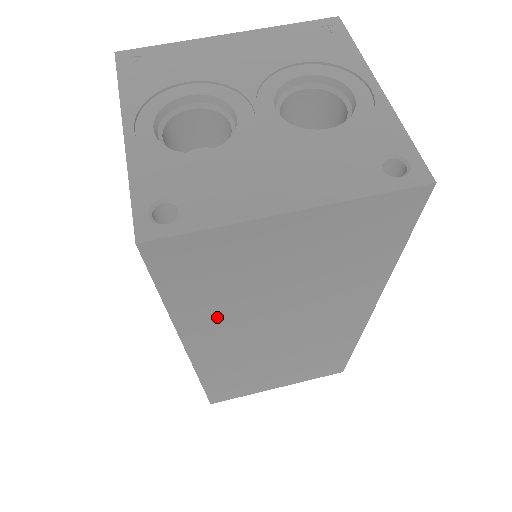
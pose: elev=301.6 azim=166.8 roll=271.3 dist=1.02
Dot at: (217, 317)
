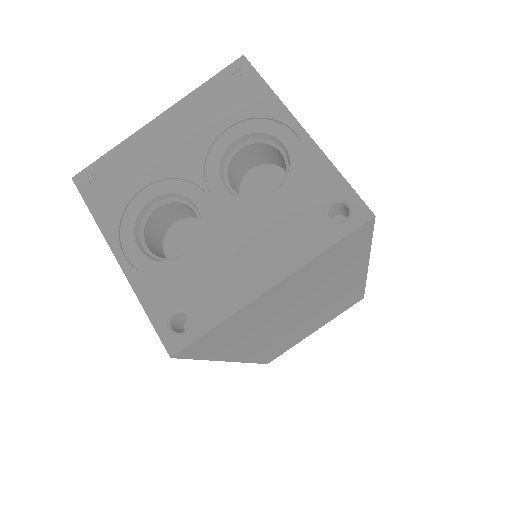
Dot at: (247, 341)
